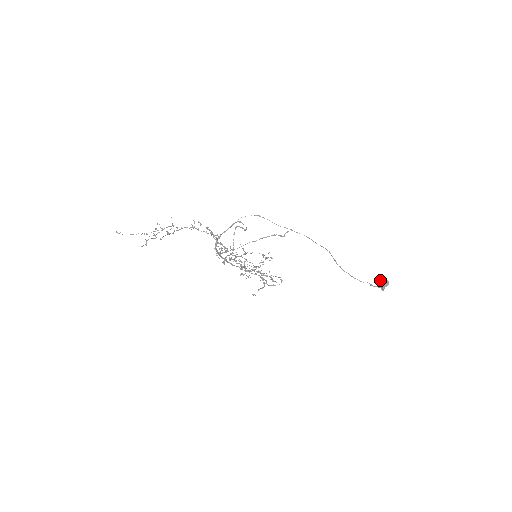
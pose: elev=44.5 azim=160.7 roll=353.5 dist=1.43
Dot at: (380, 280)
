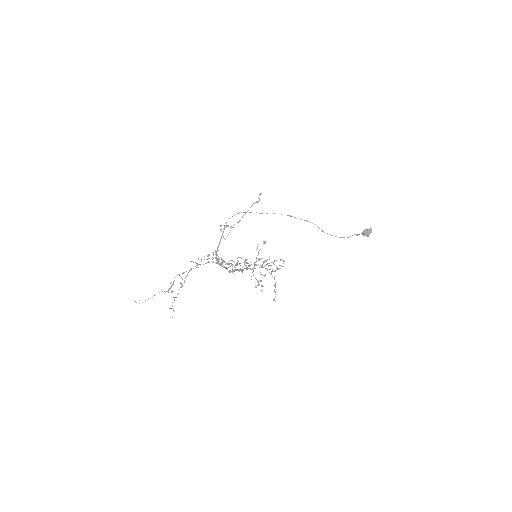
Dot at: (364, 232)
